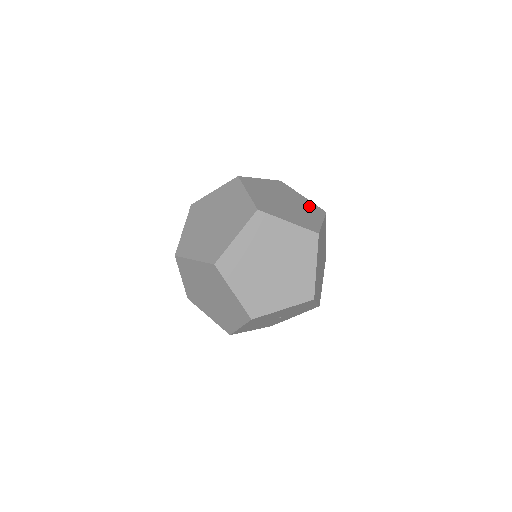
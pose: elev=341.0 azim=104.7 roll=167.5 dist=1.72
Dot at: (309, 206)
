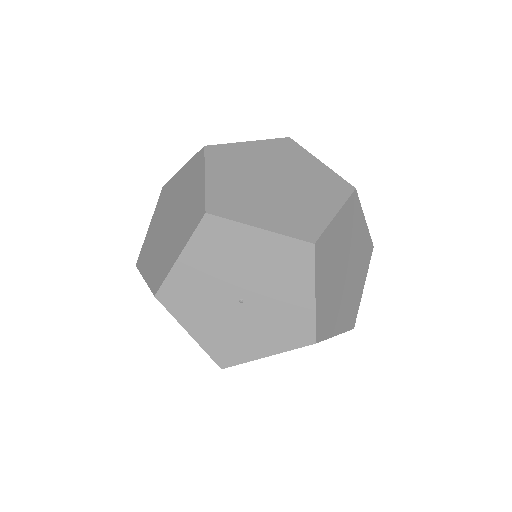
Dot at: (350, 221)
